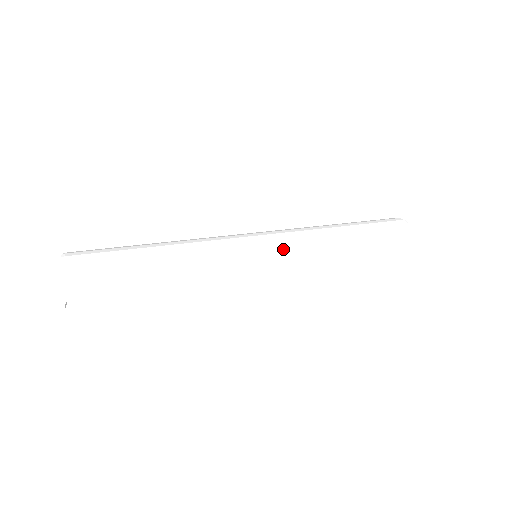
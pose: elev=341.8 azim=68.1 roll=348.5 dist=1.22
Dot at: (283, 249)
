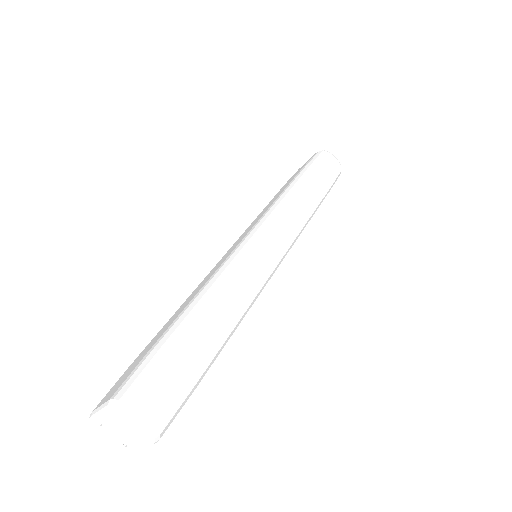
Dot at: occluded
